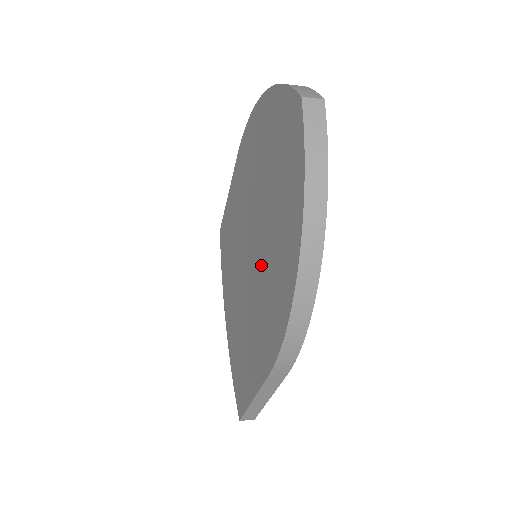
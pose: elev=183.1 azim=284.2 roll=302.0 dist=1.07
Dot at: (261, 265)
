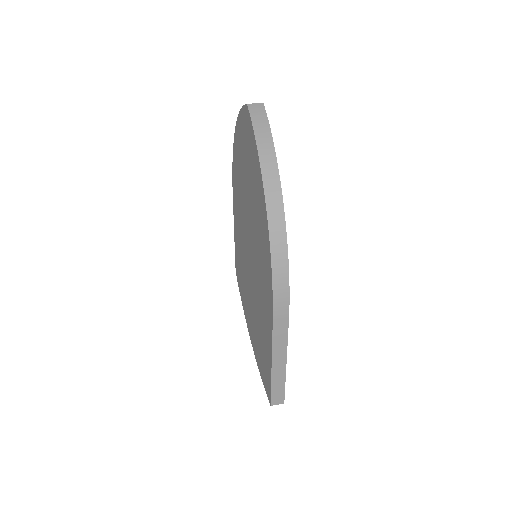
Dot at: (255, 247)
